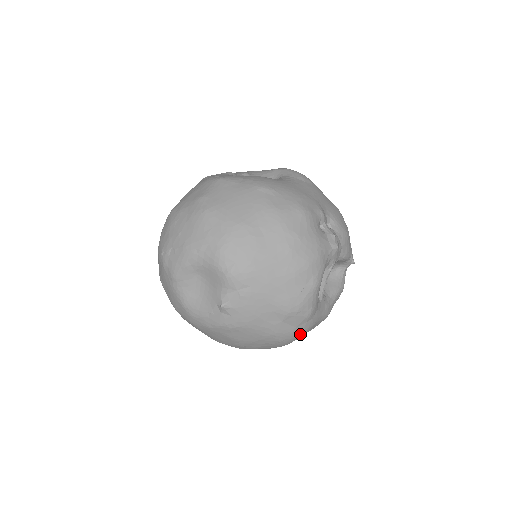
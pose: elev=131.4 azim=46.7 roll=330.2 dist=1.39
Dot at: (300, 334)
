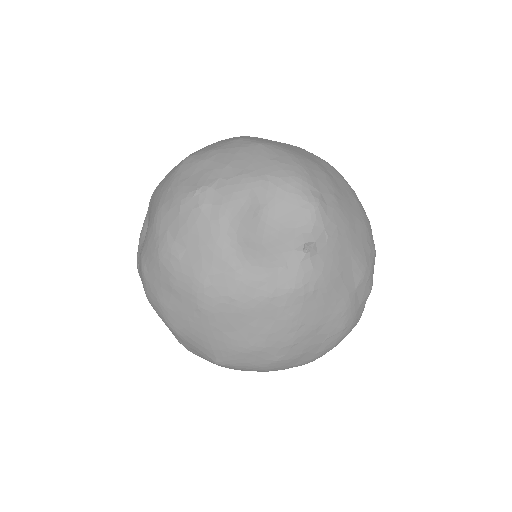
Dot at: (355, 324)
